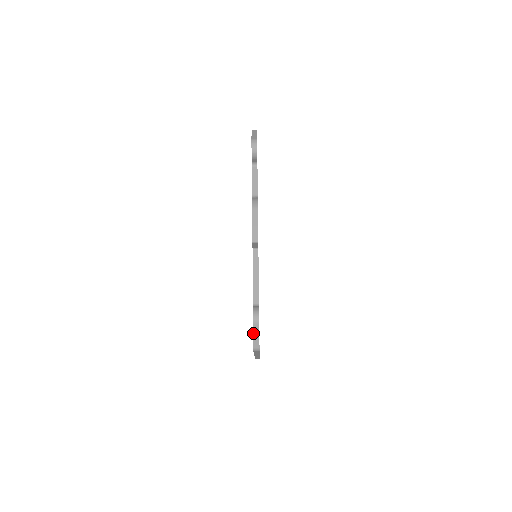
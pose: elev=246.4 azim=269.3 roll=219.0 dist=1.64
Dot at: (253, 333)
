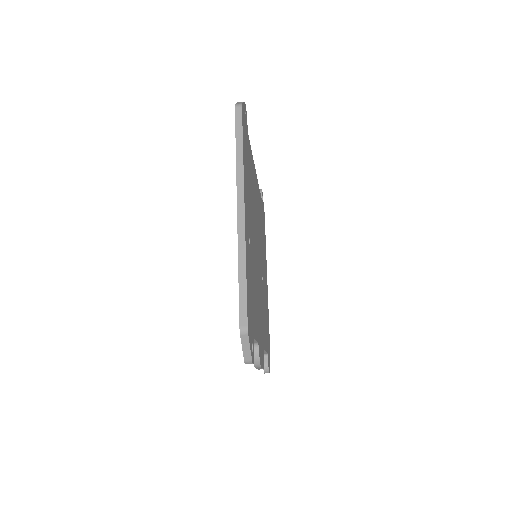
Dot at: occluded
